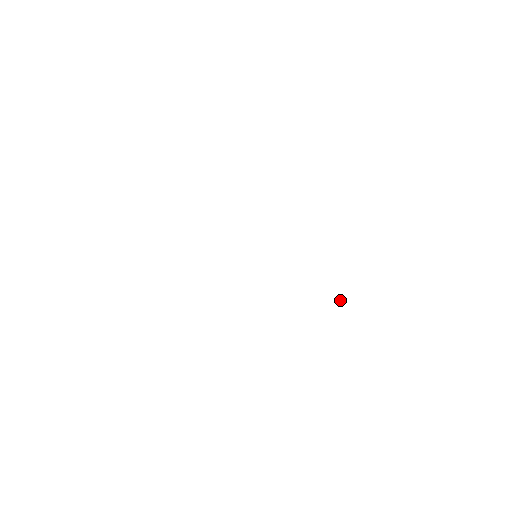
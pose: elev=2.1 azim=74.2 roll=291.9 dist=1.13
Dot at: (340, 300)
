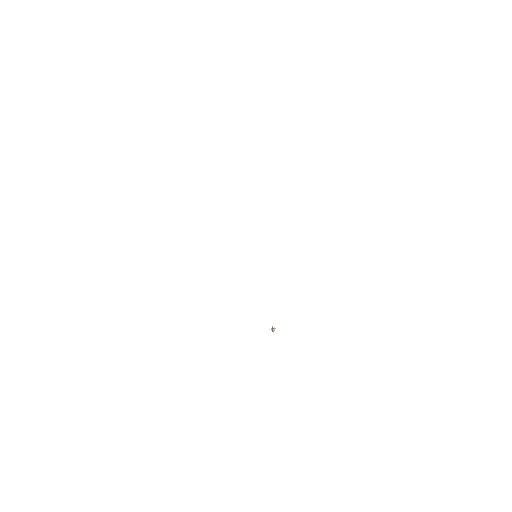
Dot at: occluded
